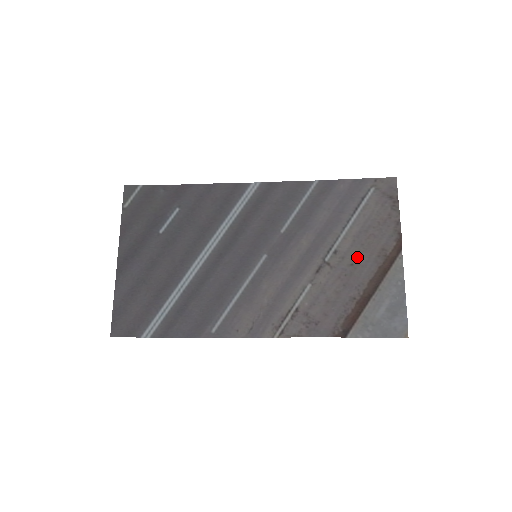
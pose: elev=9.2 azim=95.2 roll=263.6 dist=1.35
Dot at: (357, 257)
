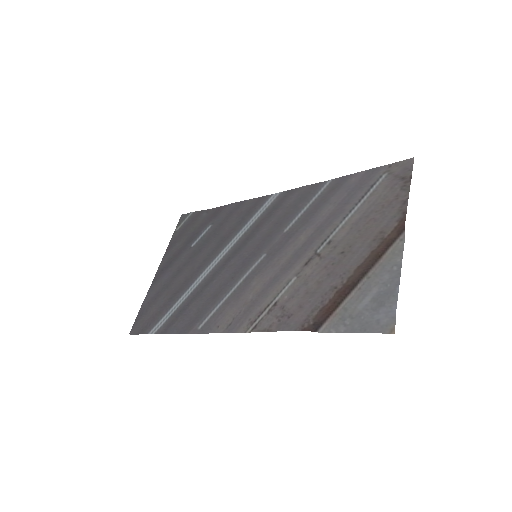
Dot at: (350, 244)
